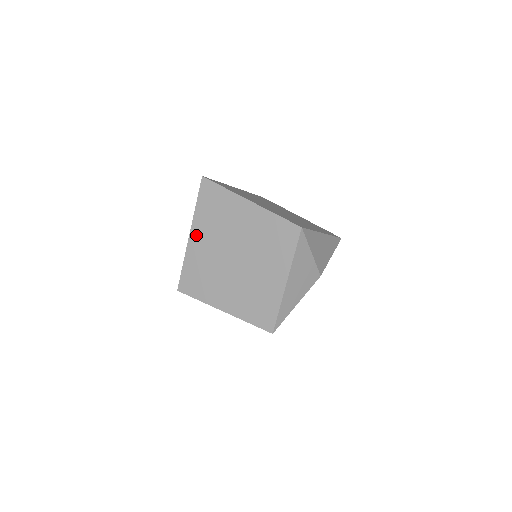
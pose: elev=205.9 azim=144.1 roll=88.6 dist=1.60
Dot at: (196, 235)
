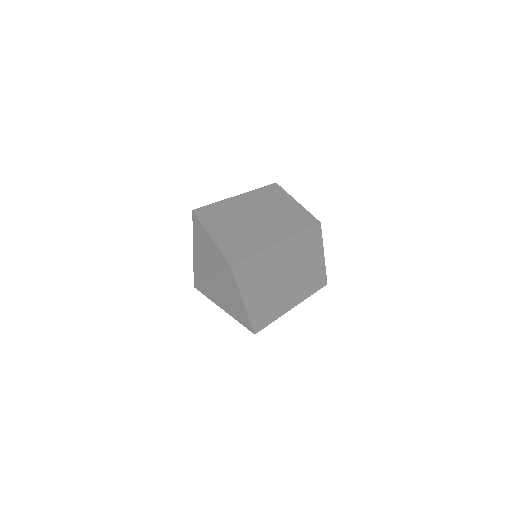
Dot at: (250, 299)
